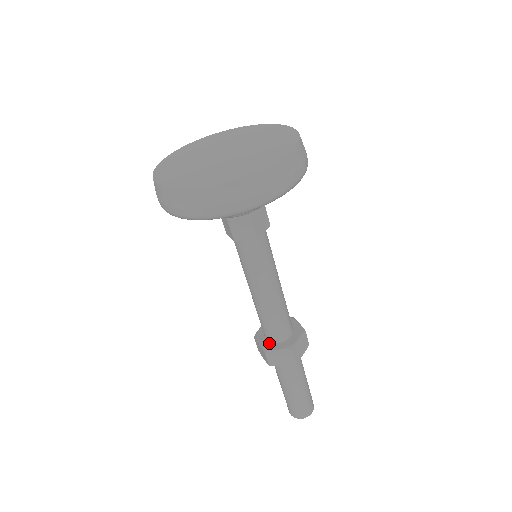
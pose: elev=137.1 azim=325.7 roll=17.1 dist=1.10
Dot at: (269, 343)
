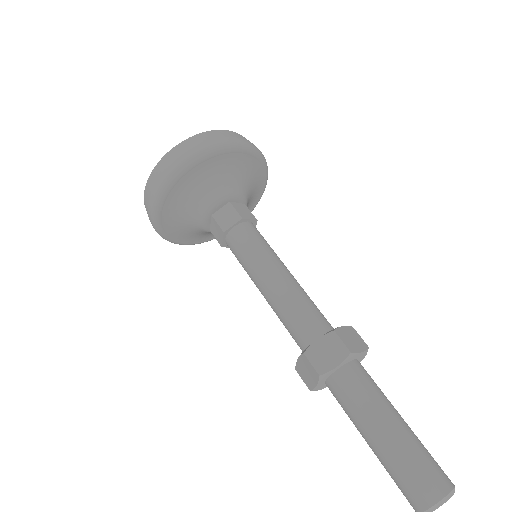
Dot at: occluded
